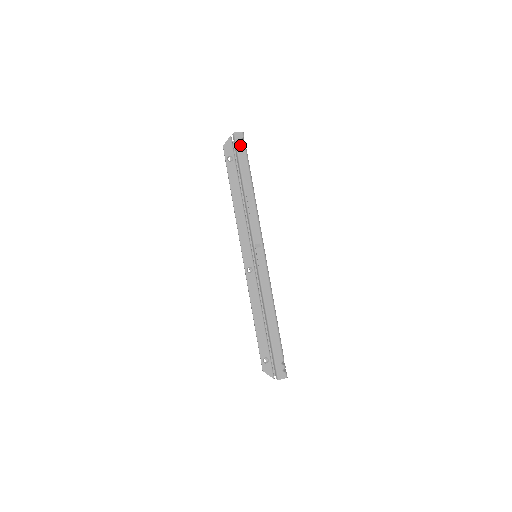
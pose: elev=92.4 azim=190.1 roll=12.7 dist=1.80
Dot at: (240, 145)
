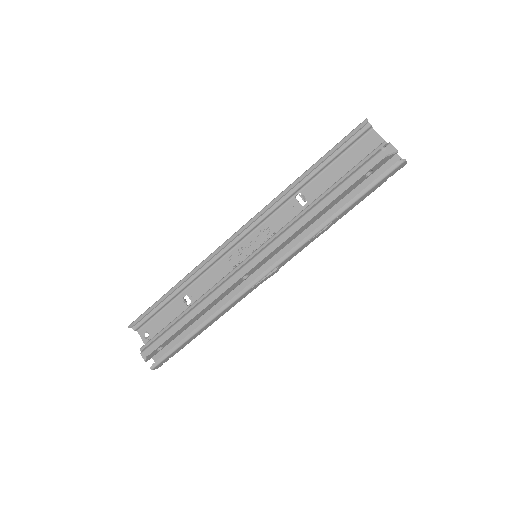
Dot at: (391, 175)
